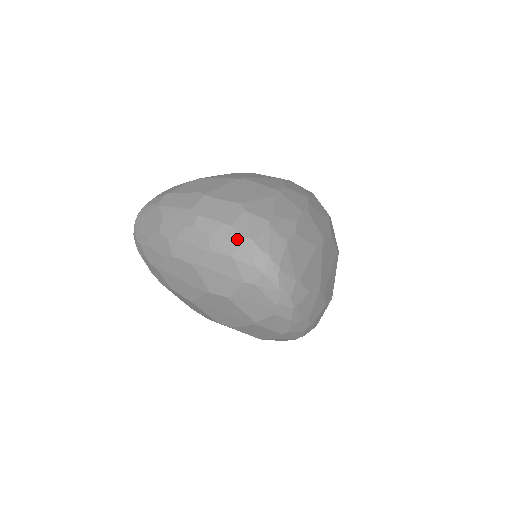
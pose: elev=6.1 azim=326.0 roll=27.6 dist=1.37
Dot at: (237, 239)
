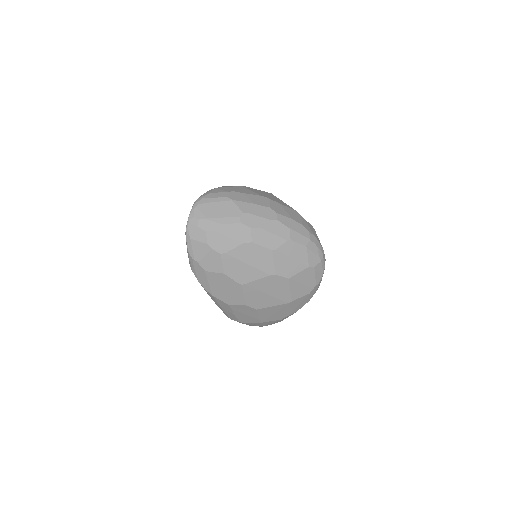
Dot at: (308, 234)
